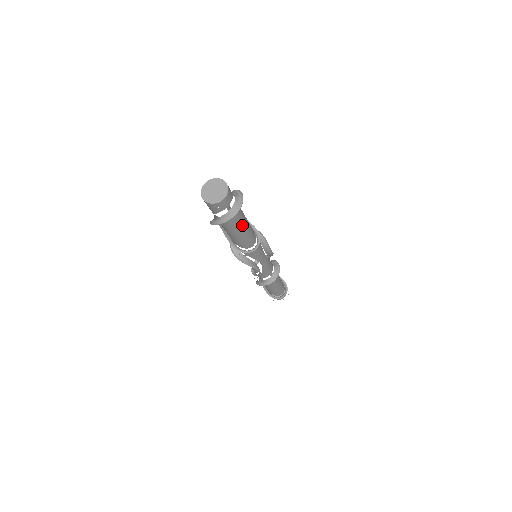
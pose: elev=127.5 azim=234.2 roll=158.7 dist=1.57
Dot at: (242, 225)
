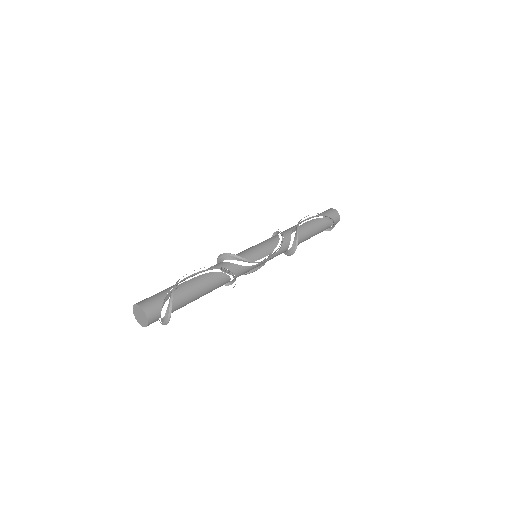
Dot at: (194, 300)
